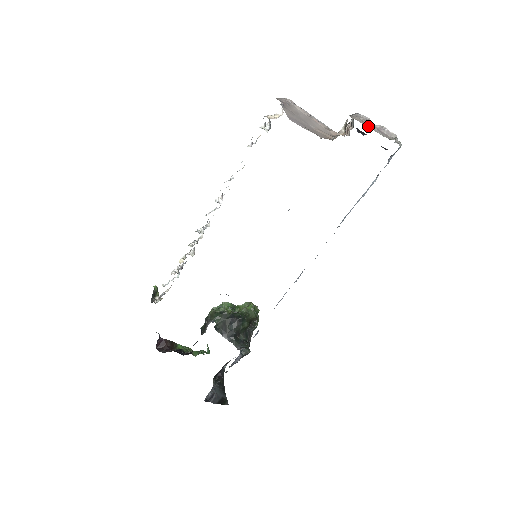
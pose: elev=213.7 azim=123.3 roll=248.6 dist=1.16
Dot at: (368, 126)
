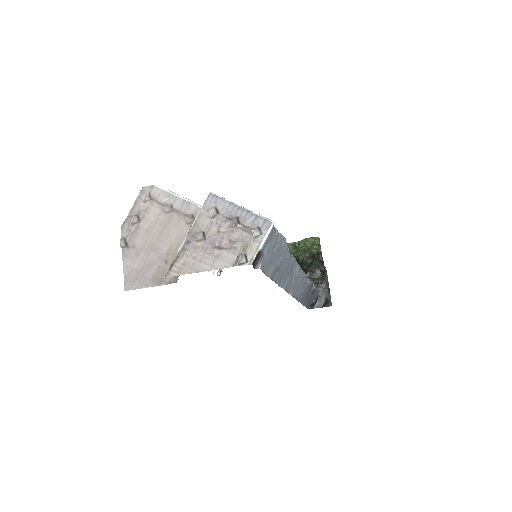
Dot at: (197, 264)
